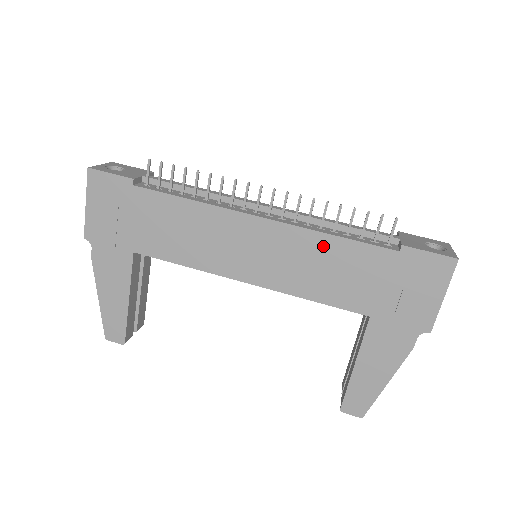
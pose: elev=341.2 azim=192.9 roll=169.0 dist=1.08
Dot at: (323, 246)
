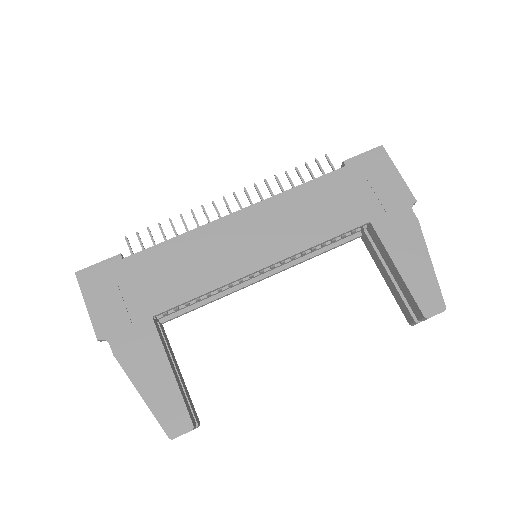
Dot at: (296, 198)
